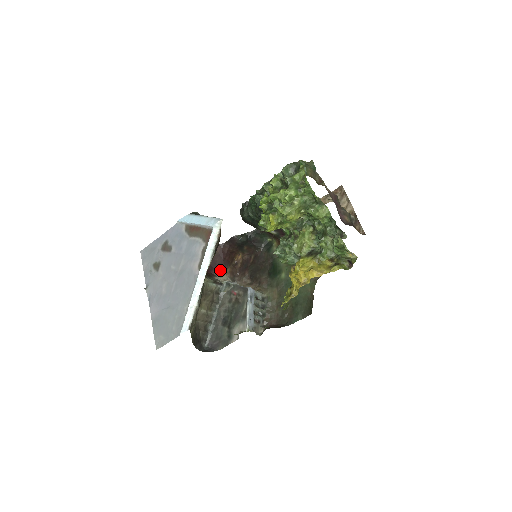
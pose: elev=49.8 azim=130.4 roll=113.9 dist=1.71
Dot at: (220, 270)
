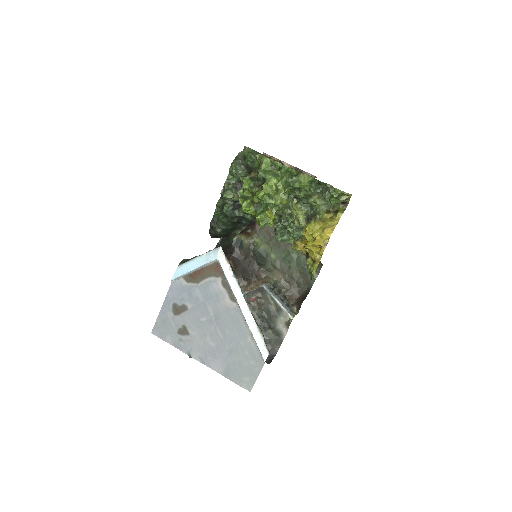
Dot at: occluded
